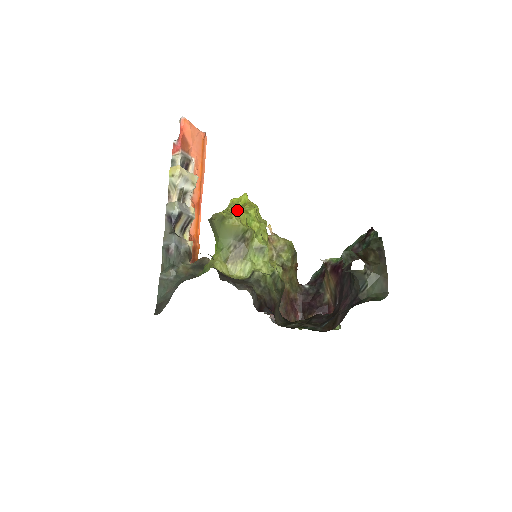
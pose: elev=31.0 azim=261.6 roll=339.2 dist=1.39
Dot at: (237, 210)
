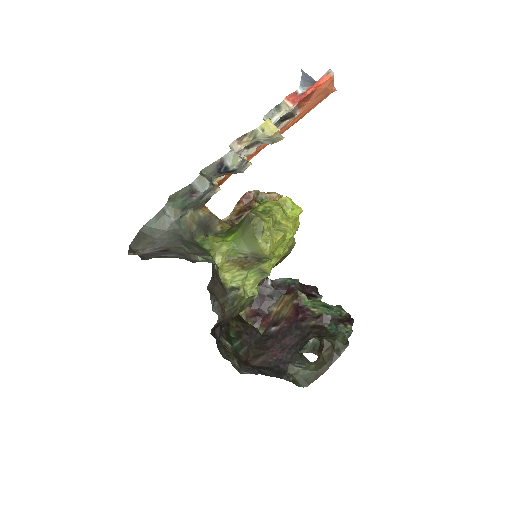
Dot at: (280, 221)
